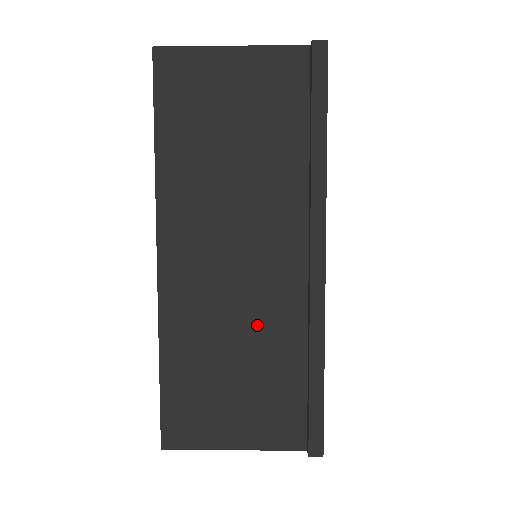
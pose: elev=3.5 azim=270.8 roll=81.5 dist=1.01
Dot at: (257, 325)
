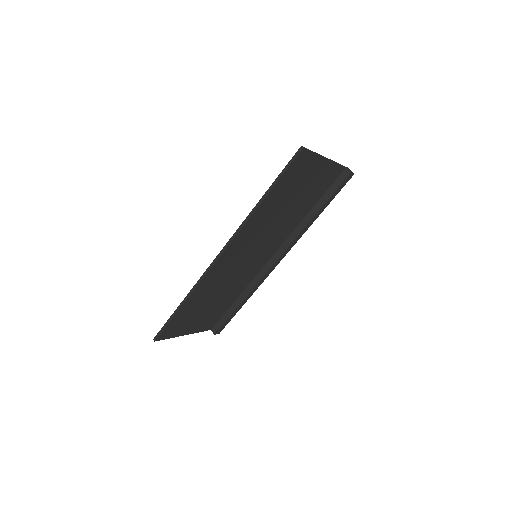
Dot at: (233, 285)
